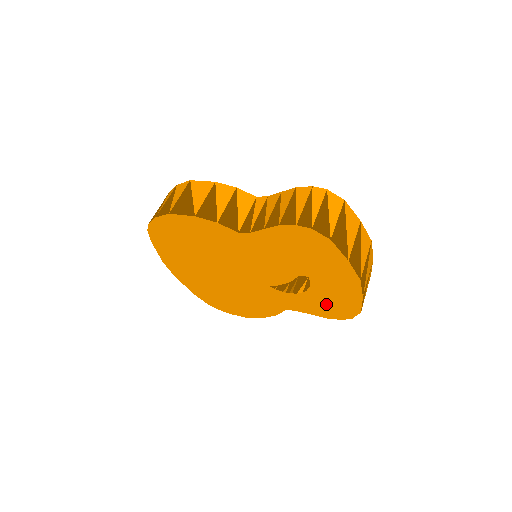
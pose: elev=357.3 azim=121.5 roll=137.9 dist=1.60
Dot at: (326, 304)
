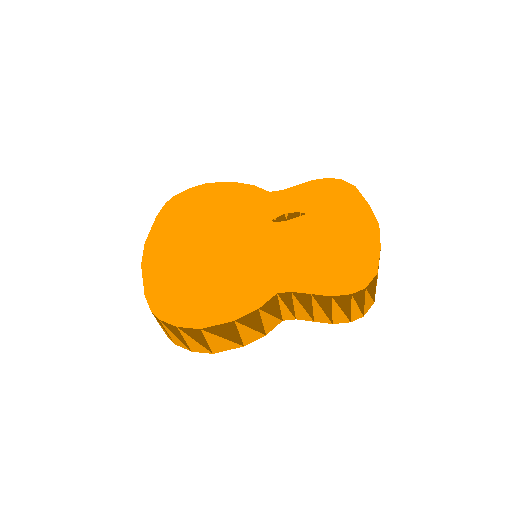
Dot at: (336, 269)
